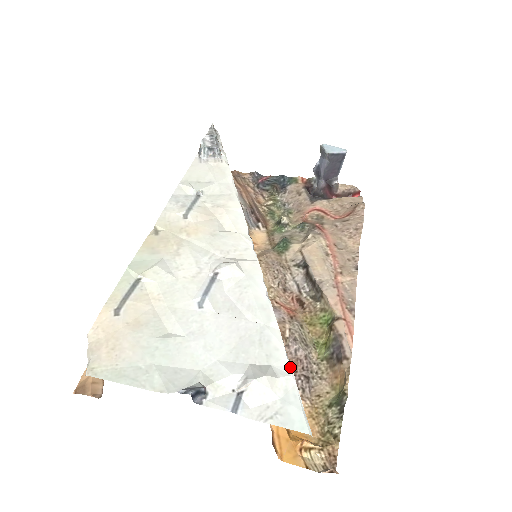
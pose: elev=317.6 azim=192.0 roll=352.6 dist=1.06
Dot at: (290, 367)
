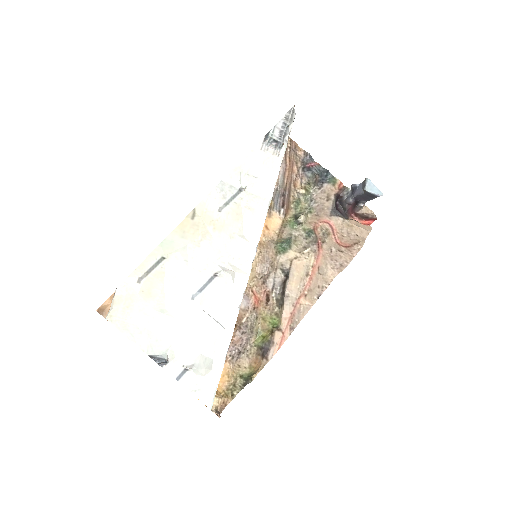
Dot at: (223, 365)
